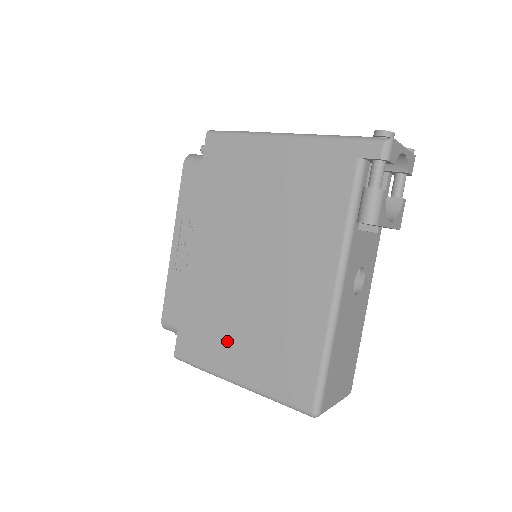
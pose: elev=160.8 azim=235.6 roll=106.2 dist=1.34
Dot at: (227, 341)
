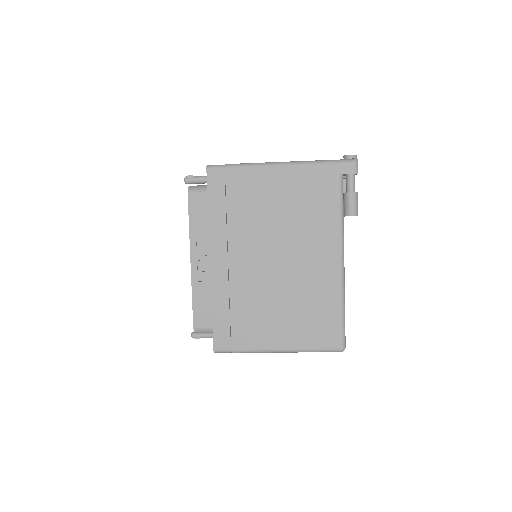
Dot at: (263, 323)
